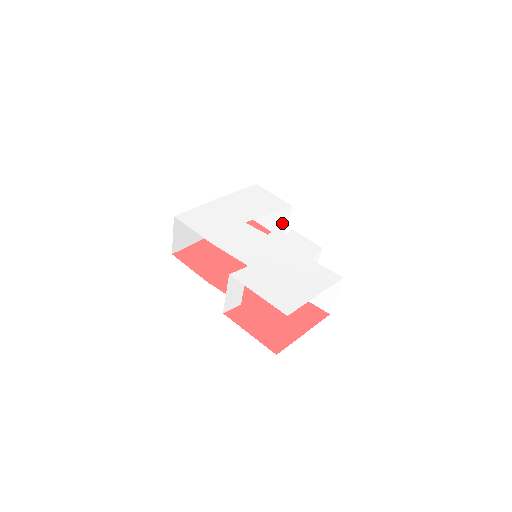
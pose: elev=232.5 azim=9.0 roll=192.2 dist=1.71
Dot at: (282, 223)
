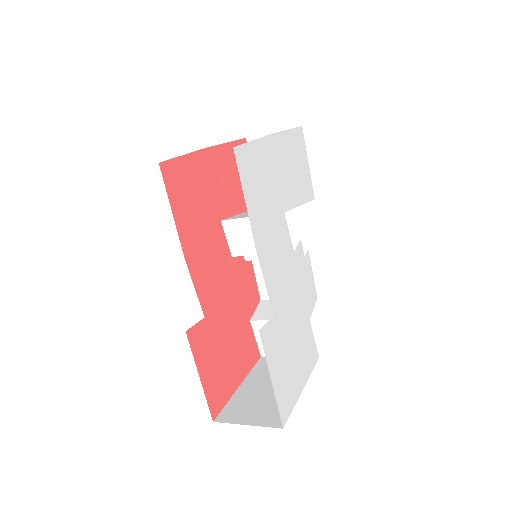
Dot at: occluded
